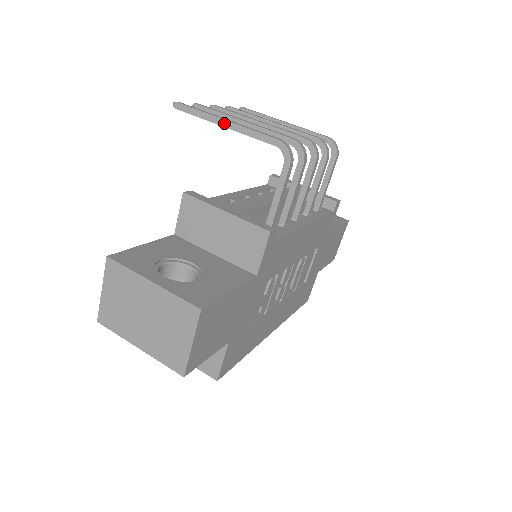
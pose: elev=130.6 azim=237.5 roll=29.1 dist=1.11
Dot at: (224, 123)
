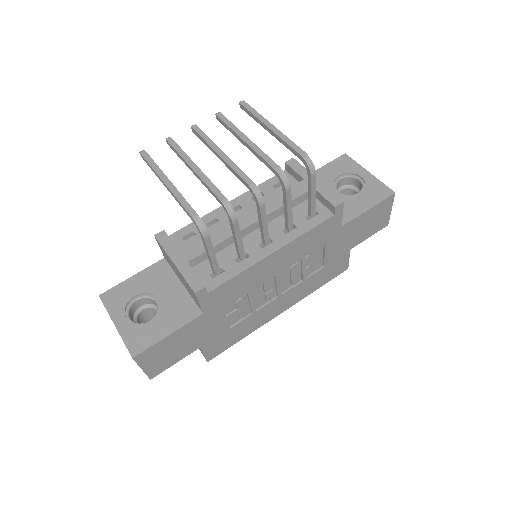
Dot at: (164, 185)
